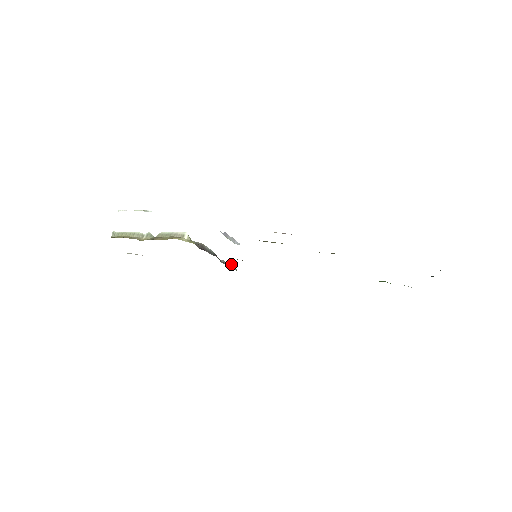
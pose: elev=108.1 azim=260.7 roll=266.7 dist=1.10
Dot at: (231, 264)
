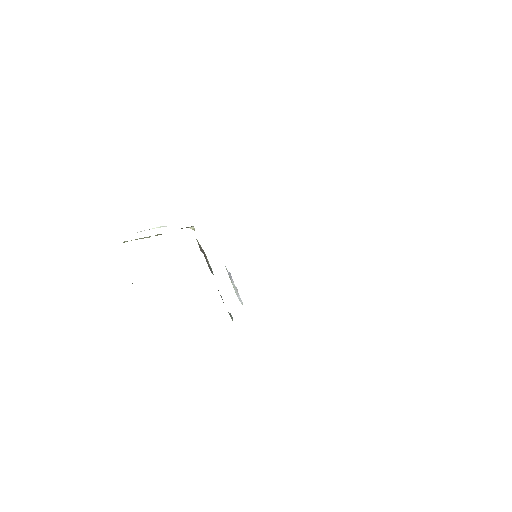
Dot at: occluded
